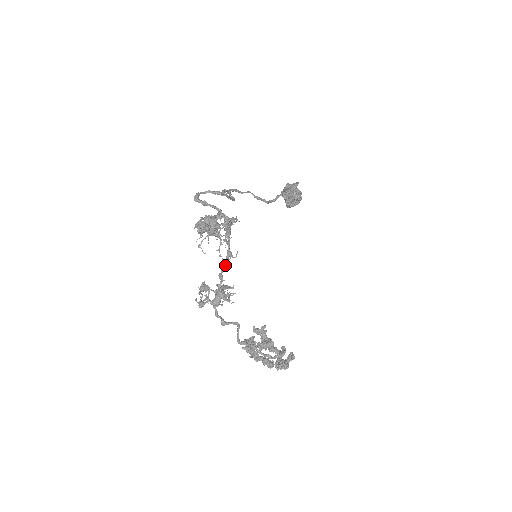
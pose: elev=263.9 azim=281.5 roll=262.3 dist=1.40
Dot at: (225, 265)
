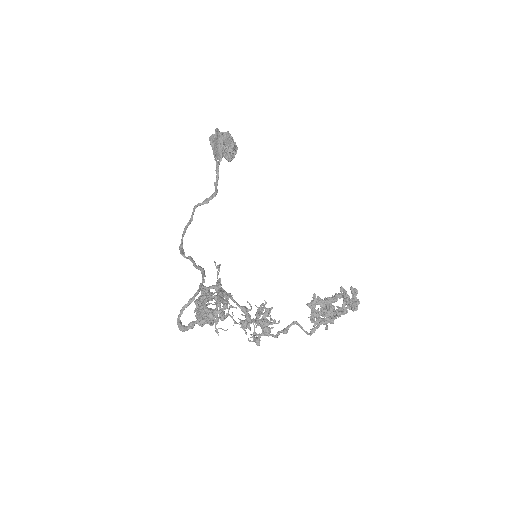
Dot at: (249, 317)
